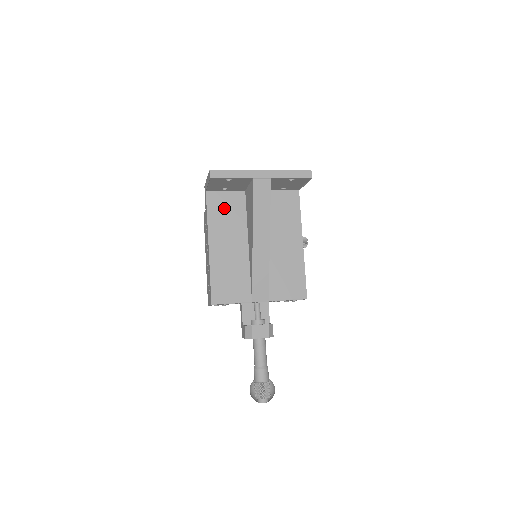
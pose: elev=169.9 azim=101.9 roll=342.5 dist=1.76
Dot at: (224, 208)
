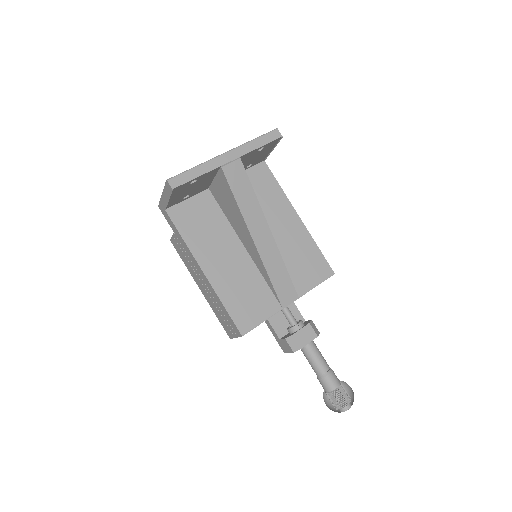
Dot at: (196, 220)
